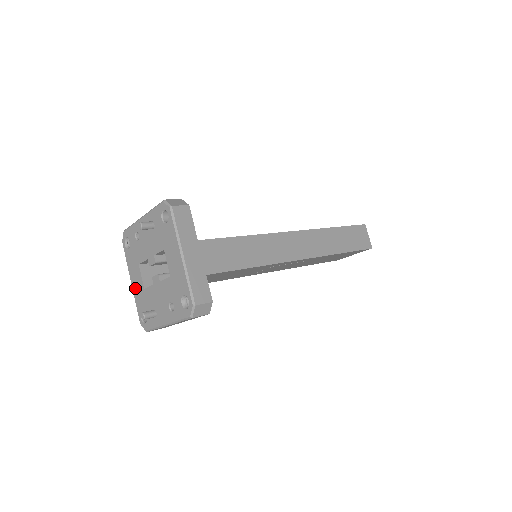
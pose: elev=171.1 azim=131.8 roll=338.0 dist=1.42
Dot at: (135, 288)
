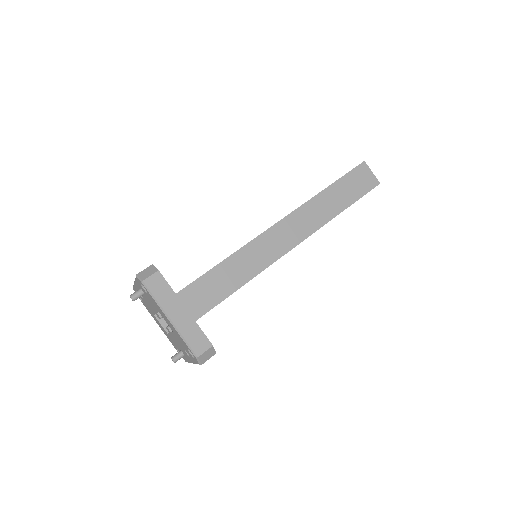
Dot at: (163, 331)
